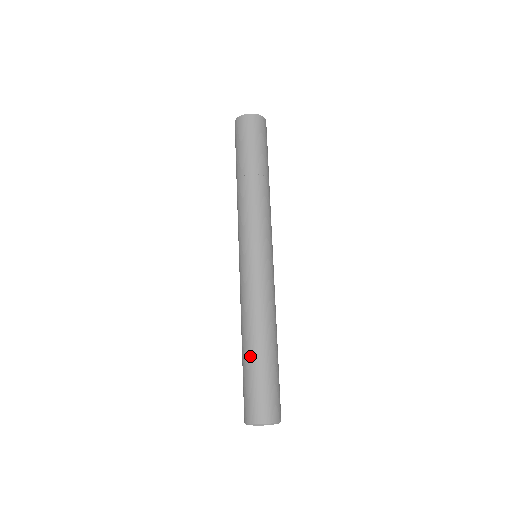
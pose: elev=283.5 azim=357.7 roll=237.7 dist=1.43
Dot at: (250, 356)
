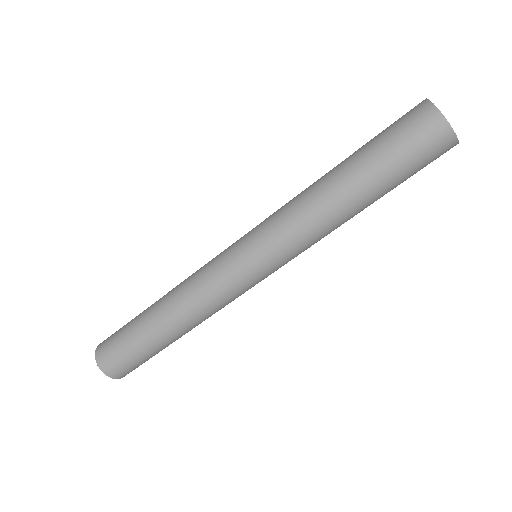
Dot at: (148, 327)
